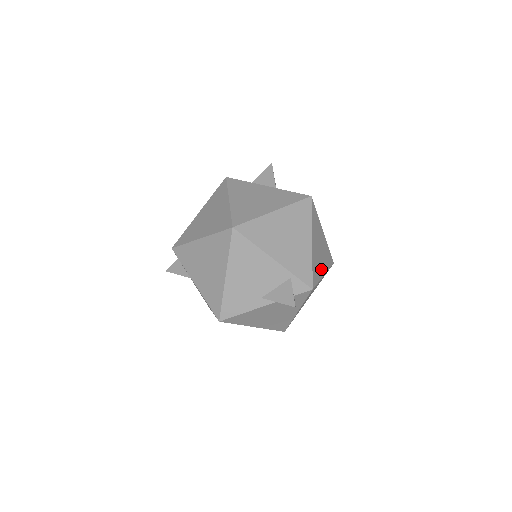
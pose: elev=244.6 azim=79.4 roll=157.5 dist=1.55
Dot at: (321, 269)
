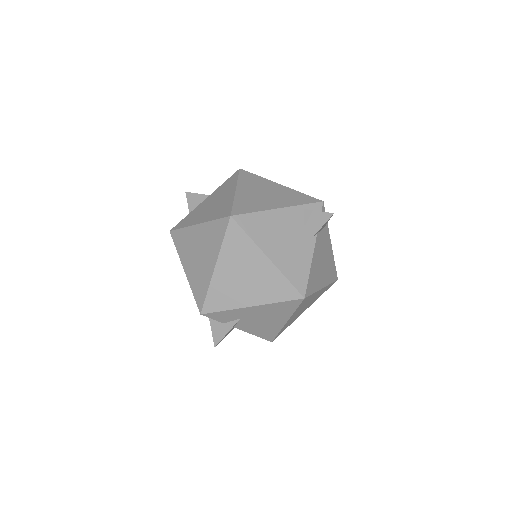
Dot at: occluded
